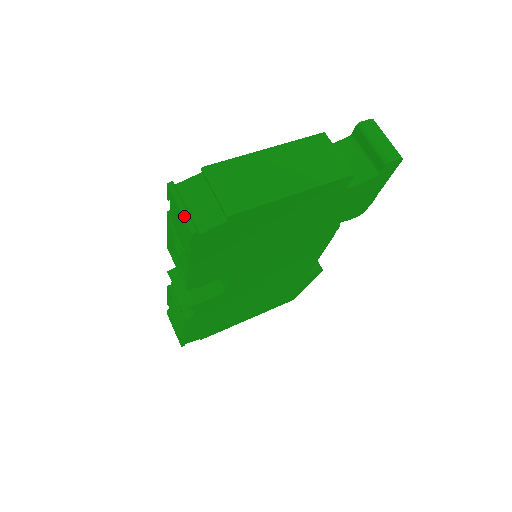
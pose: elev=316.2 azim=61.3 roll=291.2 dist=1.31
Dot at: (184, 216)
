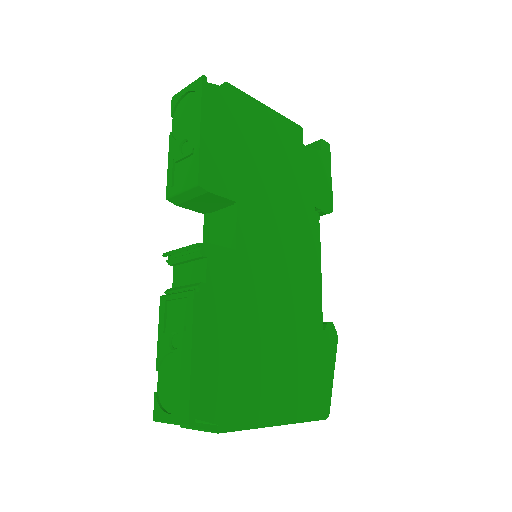
Dot at: (192, 82)
